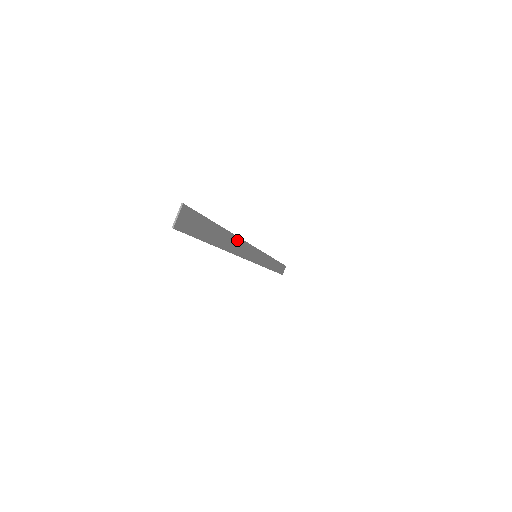
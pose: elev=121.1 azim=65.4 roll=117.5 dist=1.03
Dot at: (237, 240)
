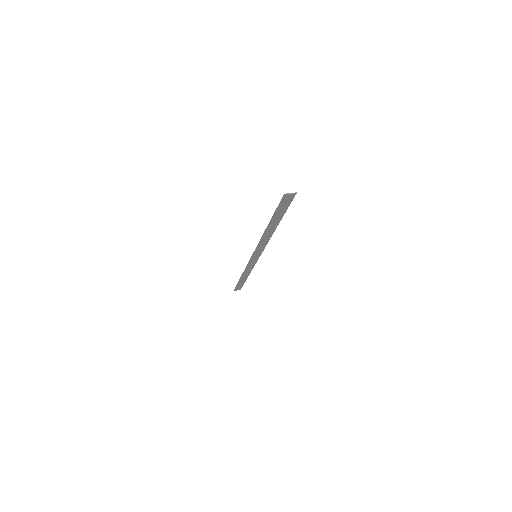
Dot at: (271, 235)
